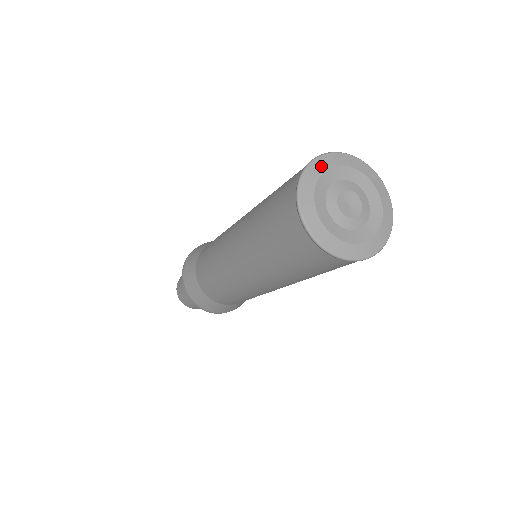
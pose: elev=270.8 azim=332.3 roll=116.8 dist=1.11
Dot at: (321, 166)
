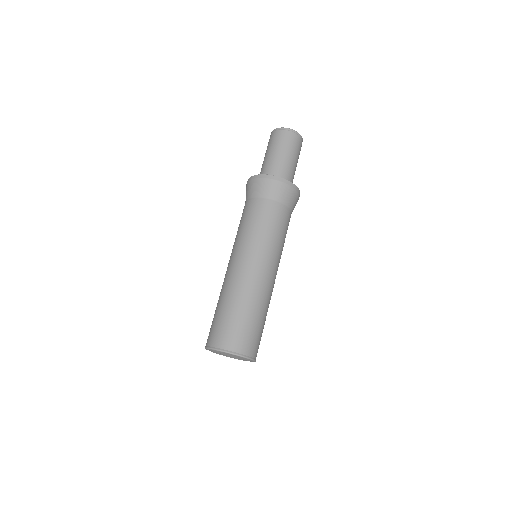
Dot at: (210, 350)
